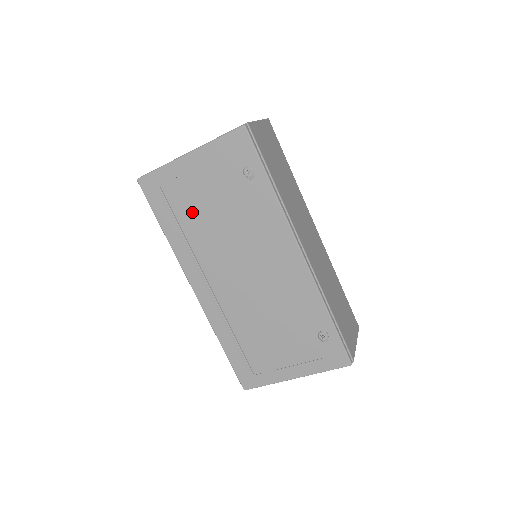
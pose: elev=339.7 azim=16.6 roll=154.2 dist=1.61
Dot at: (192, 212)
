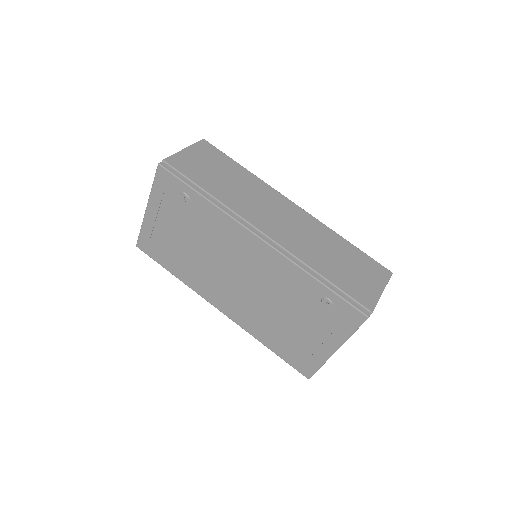
Dot at: (177, 250)
